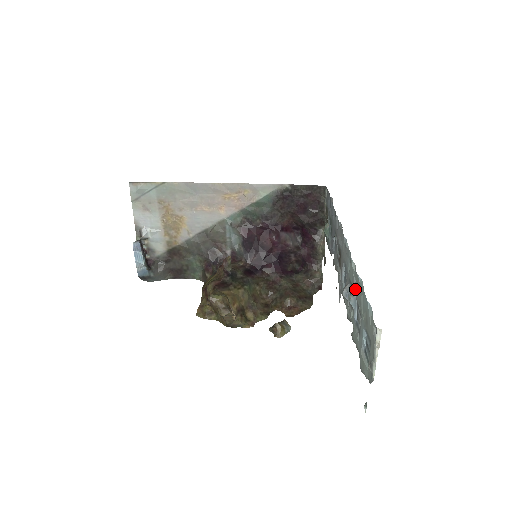
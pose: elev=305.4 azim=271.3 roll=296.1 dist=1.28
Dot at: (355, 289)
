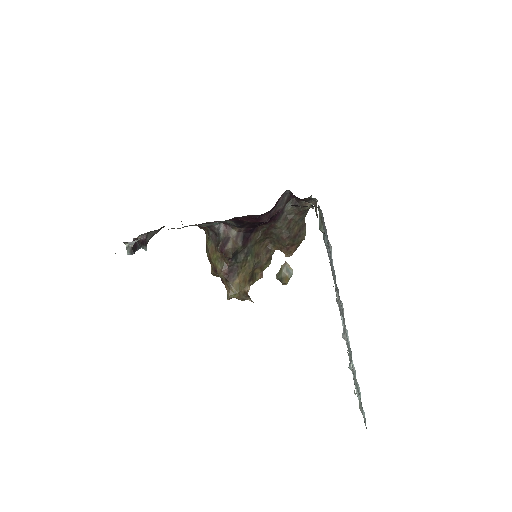
Dot at: (354, 374)
